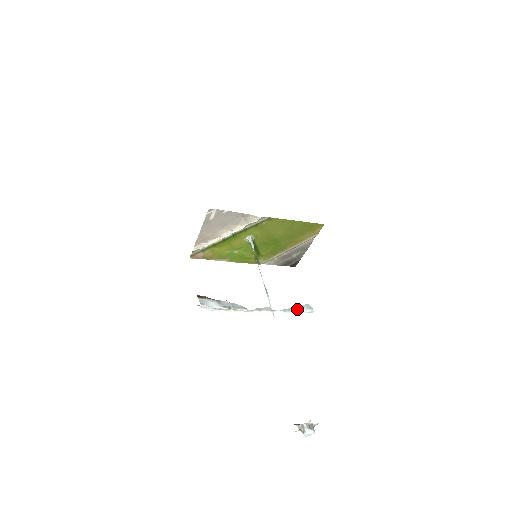
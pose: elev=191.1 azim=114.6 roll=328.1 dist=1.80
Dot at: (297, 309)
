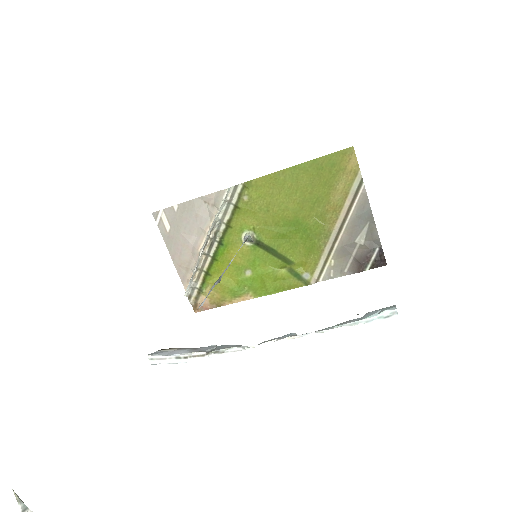
Dot at: (358, 319)
